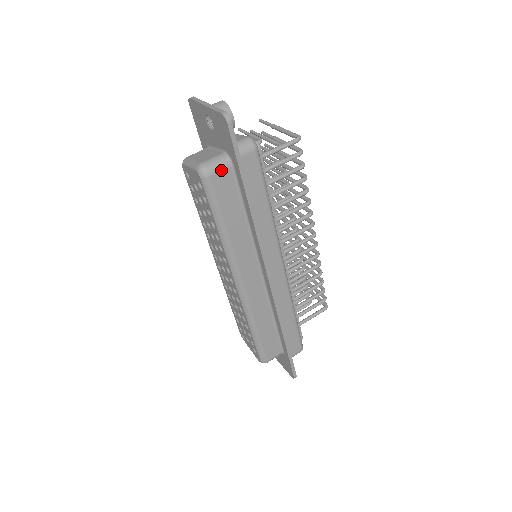
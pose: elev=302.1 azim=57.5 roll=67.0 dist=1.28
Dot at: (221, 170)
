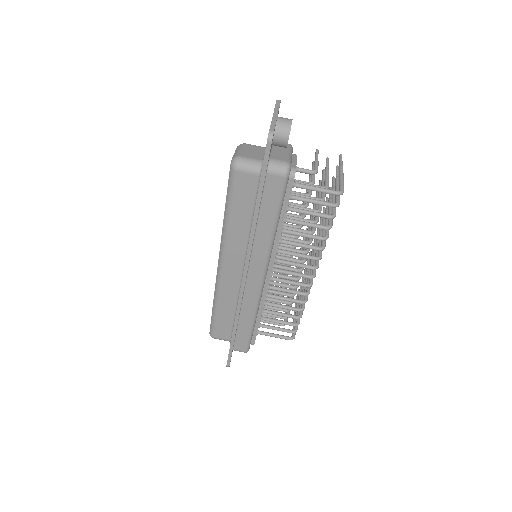
Dot at: (249, 172)
